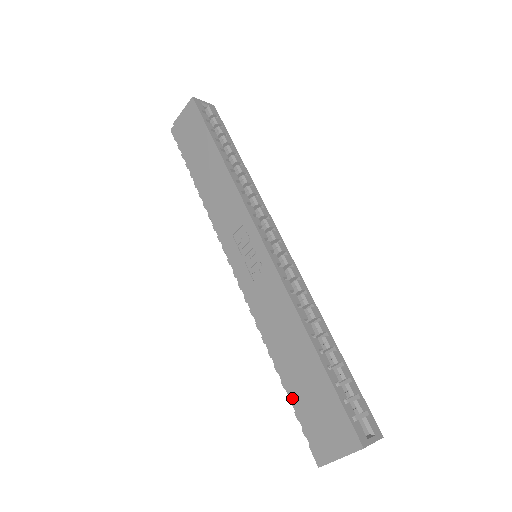
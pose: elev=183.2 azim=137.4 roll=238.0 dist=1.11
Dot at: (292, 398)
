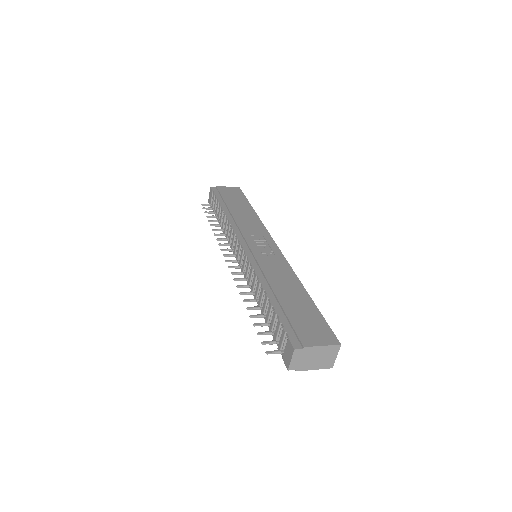
Dot at: (279, 311)
